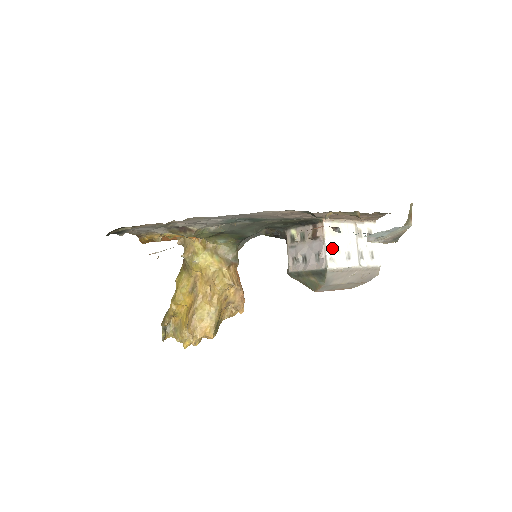
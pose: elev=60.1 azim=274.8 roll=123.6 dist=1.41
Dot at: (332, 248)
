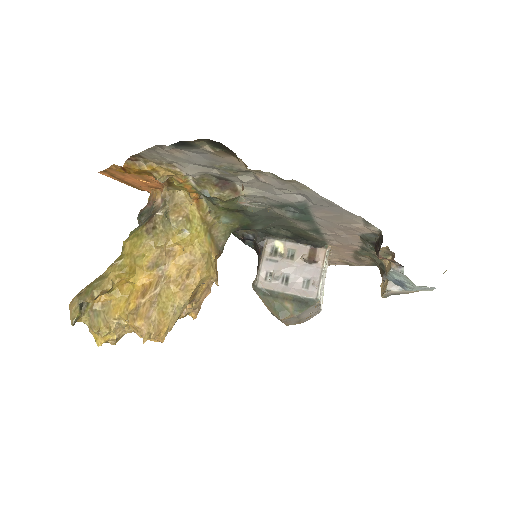
Dot at: occluded
